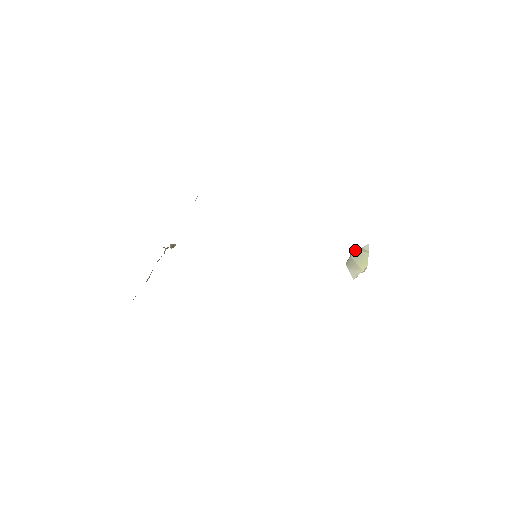
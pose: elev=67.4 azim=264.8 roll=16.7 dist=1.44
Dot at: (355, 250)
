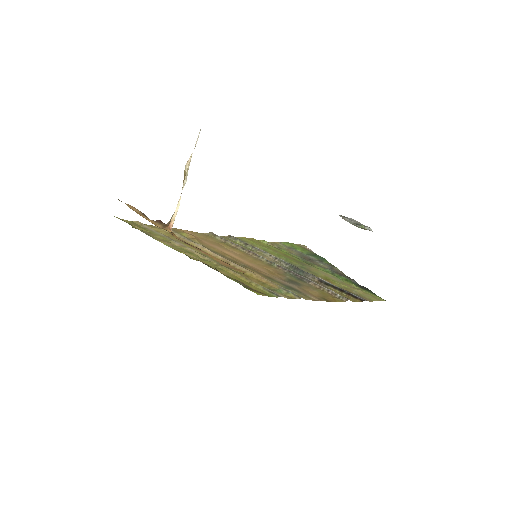
Dot at: (358, 227)
